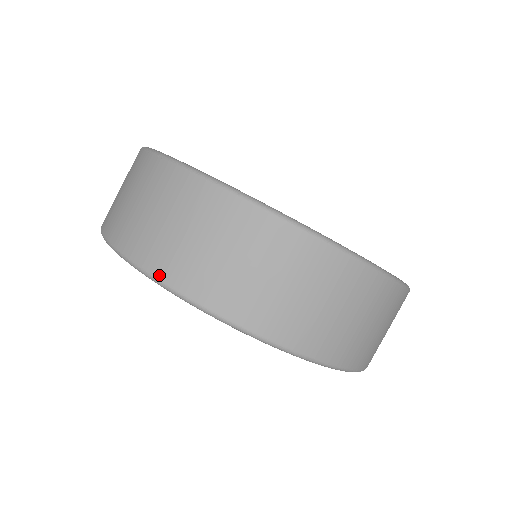
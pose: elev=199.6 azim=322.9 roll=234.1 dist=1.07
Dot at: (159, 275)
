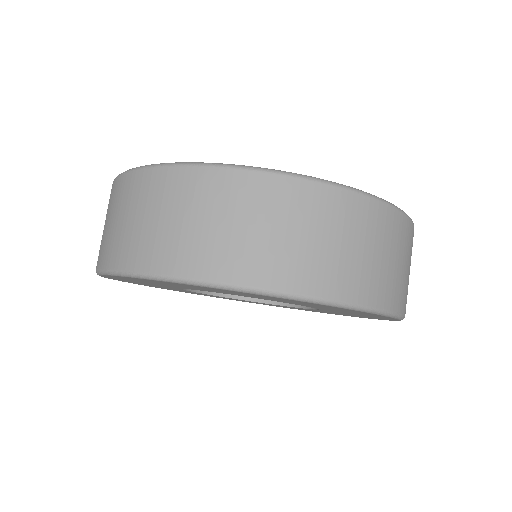
Dot at: (131, 267)
